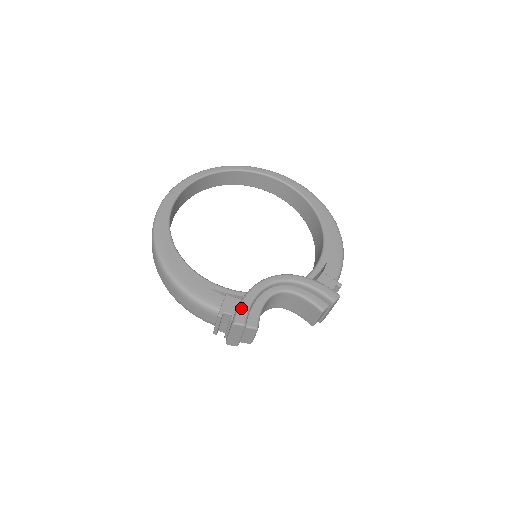
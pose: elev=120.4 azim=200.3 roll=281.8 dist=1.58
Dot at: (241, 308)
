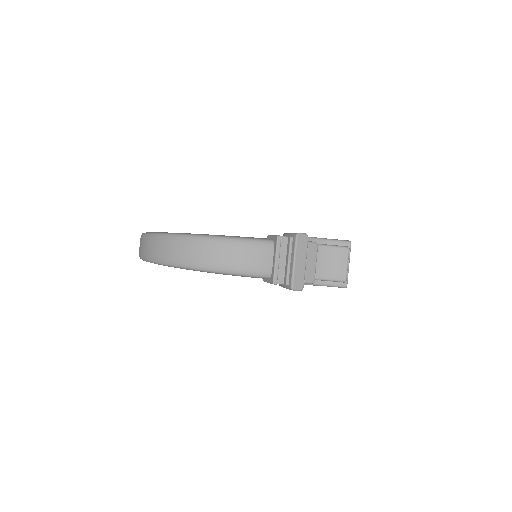
Dot at: occluded
